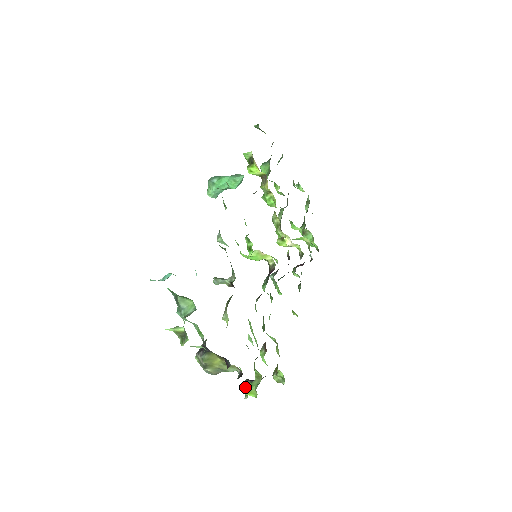
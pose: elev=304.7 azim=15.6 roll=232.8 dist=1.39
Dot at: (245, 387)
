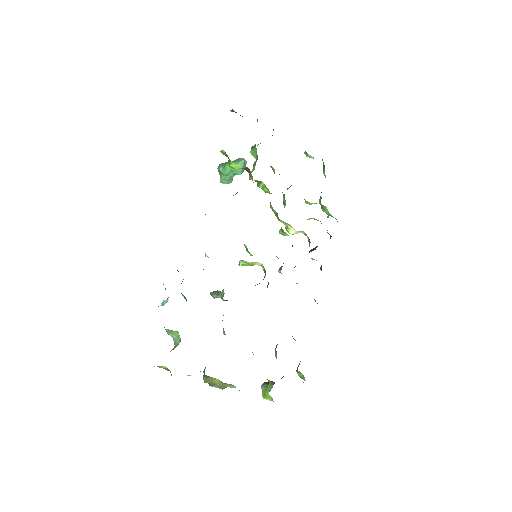
Dot at: (262, 391)
